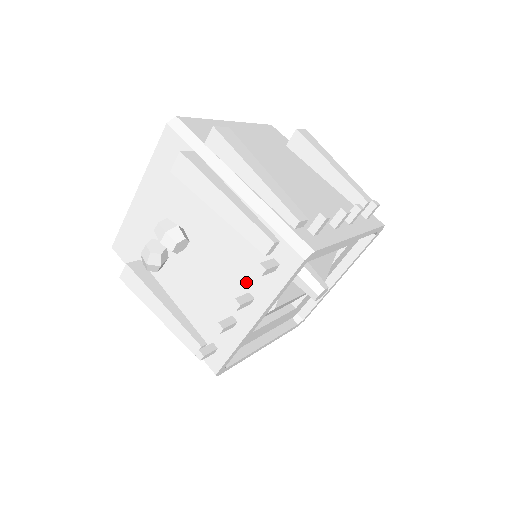
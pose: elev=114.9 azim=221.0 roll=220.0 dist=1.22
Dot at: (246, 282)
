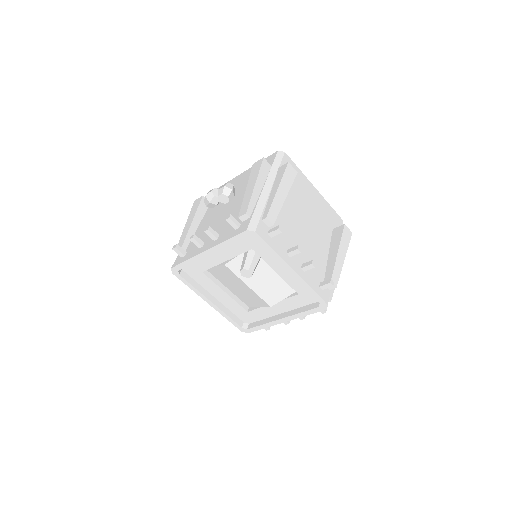
Dot at: (224, 230)
